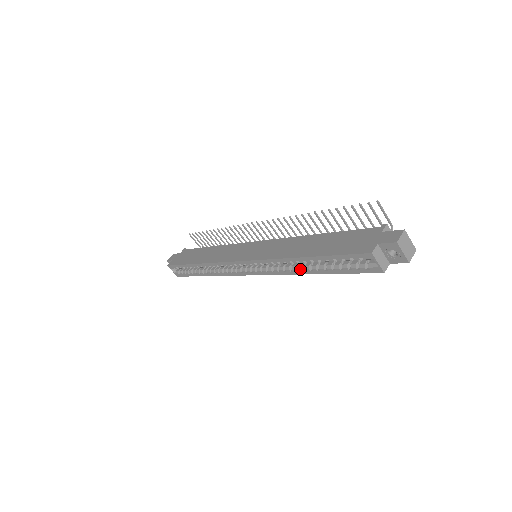
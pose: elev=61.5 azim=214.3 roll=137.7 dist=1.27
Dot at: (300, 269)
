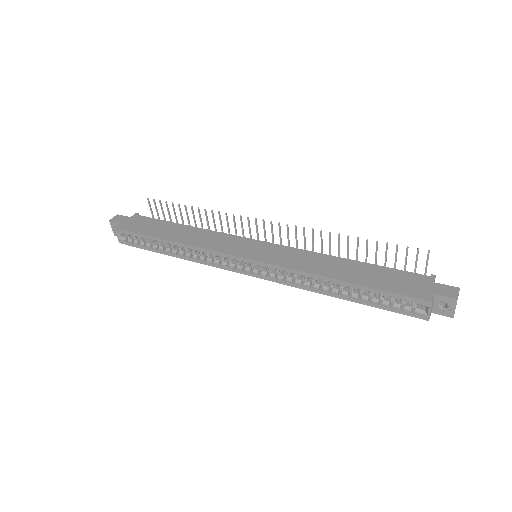
Dot at: (326, 289)
